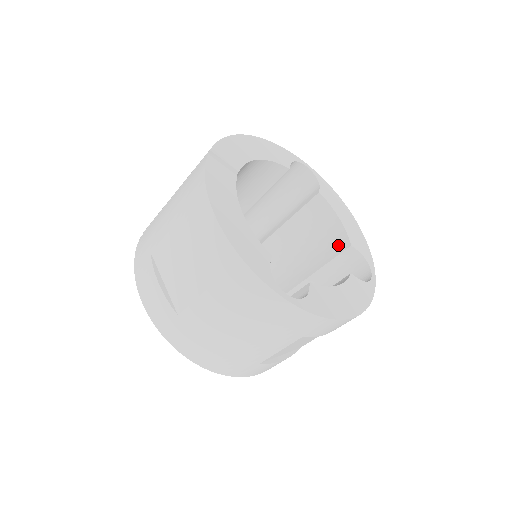
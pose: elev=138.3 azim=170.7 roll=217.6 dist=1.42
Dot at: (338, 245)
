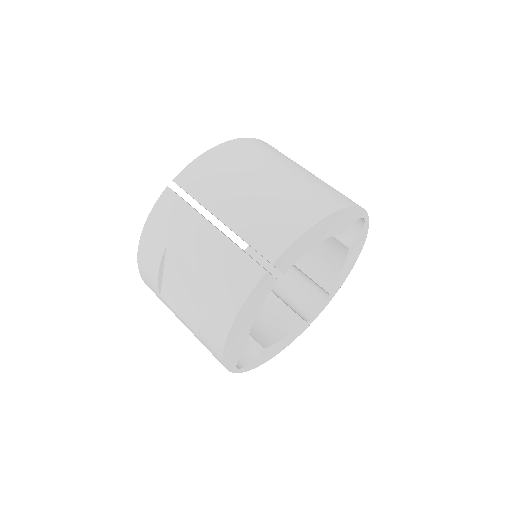
Dot at: (323, 277)
